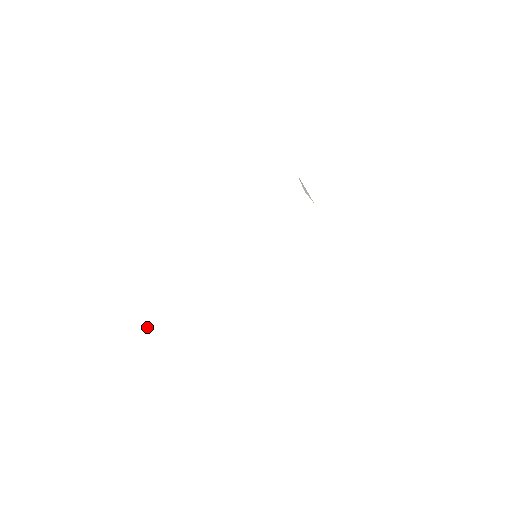
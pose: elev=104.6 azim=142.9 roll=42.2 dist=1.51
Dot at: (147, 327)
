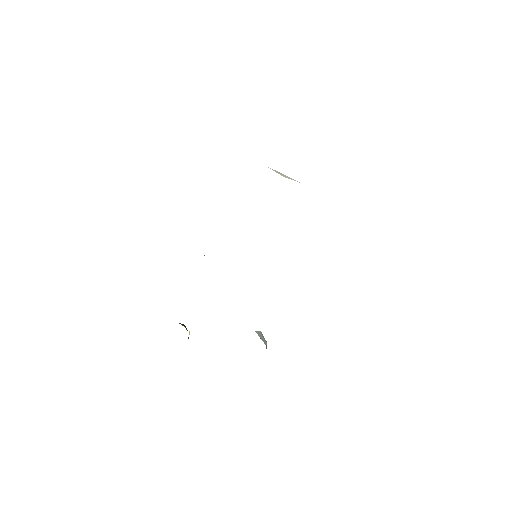
Dot at: (189, 334)
